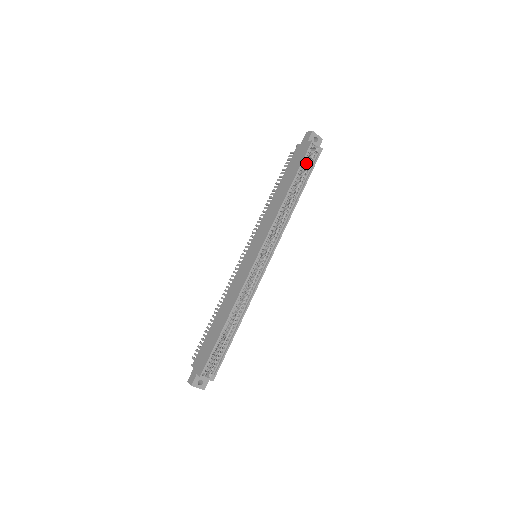
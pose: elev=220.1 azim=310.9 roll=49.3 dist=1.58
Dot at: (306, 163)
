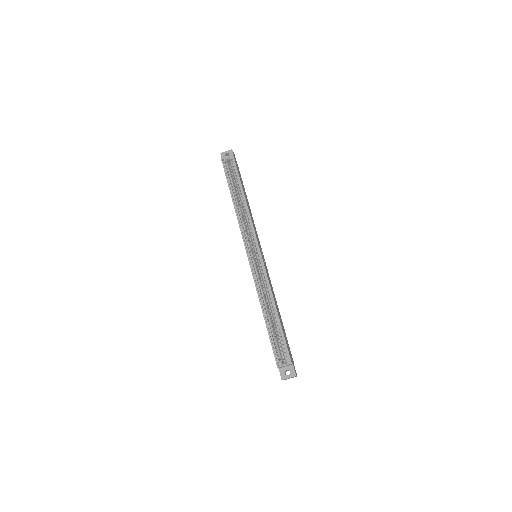
Dot at: occluded
